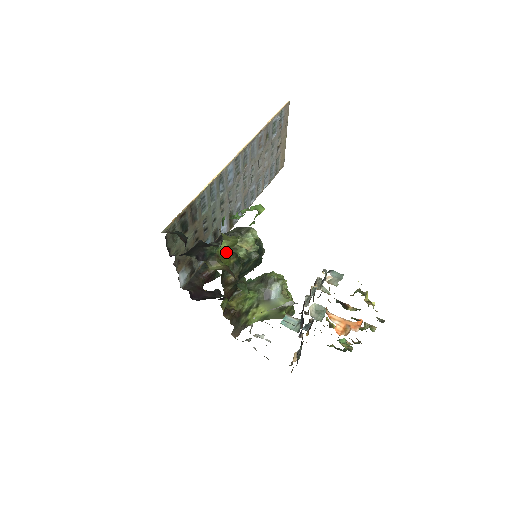
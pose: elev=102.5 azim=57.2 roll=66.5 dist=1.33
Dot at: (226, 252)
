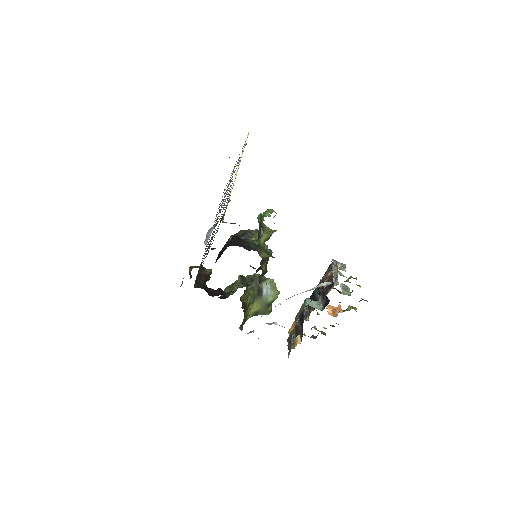
Dot at: (263, 245)
